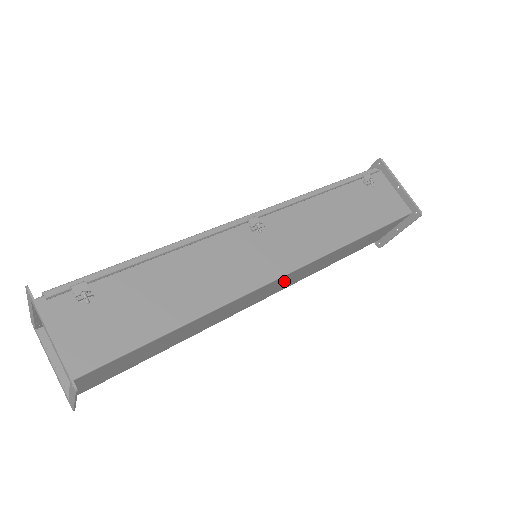
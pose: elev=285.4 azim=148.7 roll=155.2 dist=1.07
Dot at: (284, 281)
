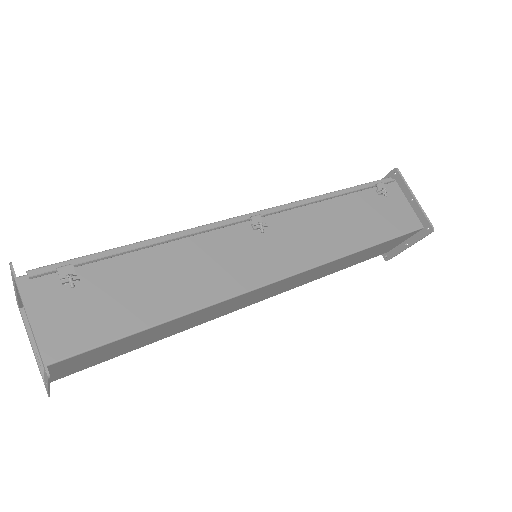
Dot at: (282, 285)
